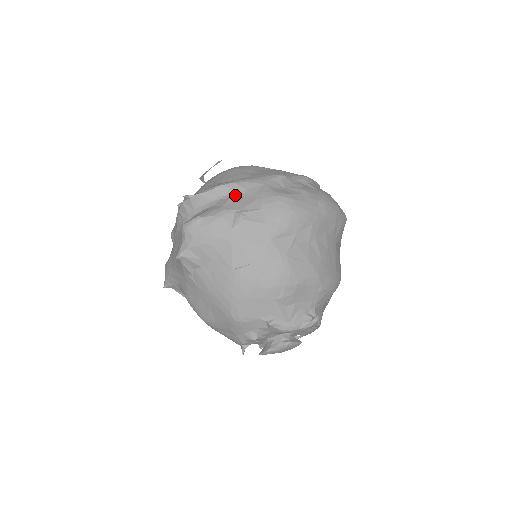
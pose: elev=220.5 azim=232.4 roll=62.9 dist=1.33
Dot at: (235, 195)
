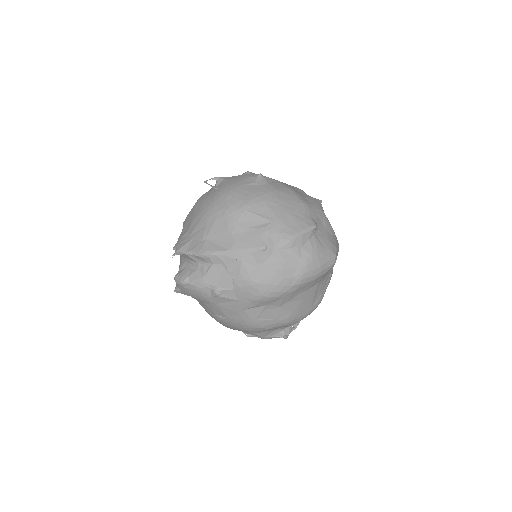
Dot at: (215, 267)
